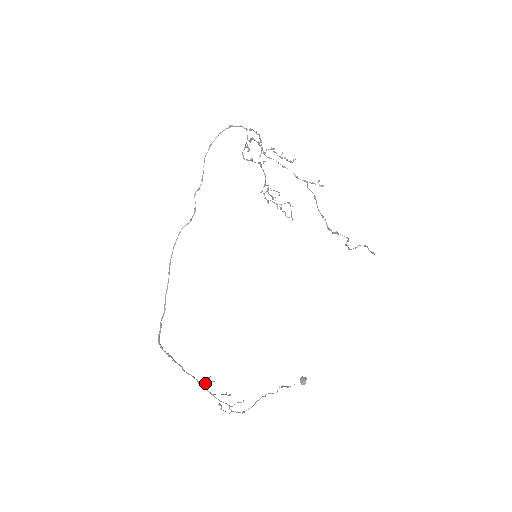
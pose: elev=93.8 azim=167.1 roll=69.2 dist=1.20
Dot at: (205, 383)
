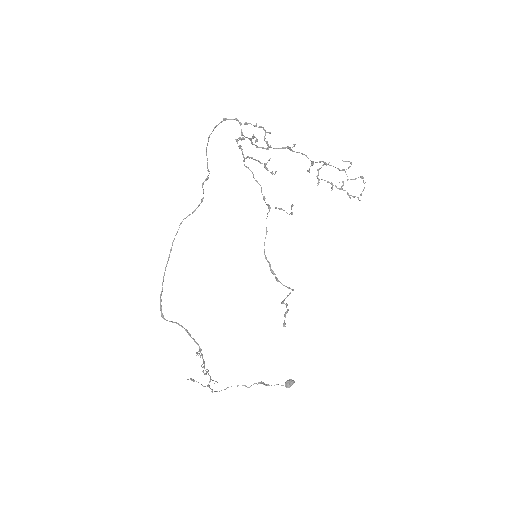
Dot at: (198, 353)
